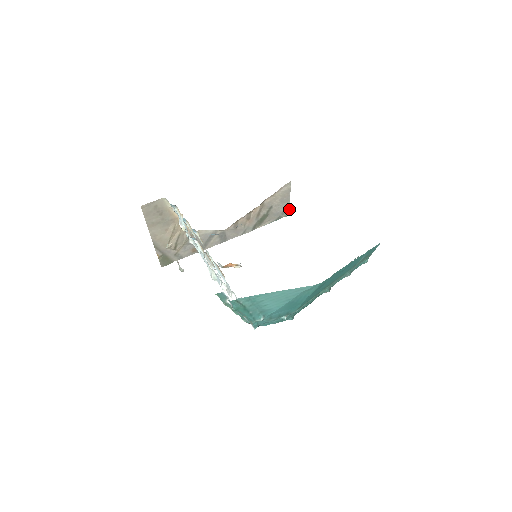
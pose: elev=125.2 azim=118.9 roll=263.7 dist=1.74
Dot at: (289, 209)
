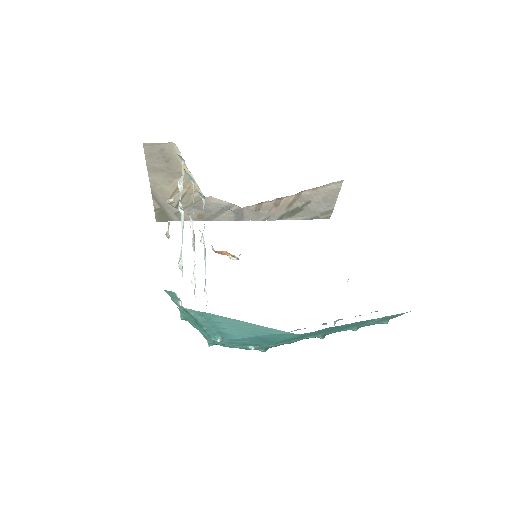
Dot at: (331, 212)
